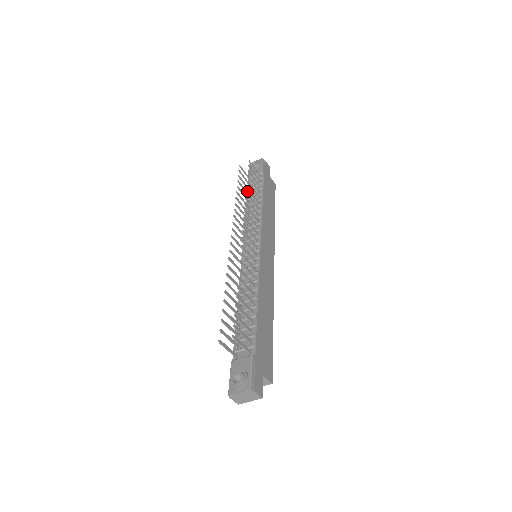
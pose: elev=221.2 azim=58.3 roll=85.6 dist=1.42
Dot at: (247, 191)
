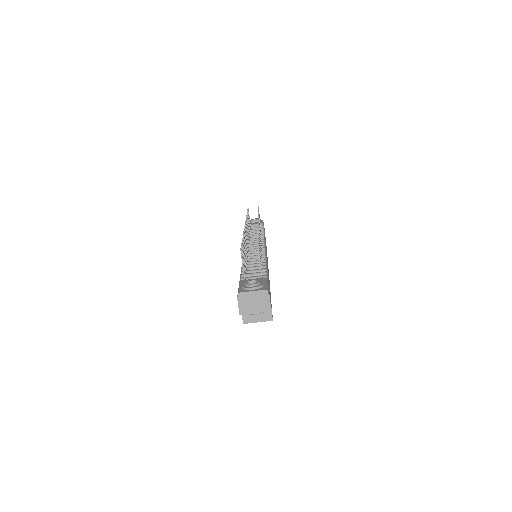
Dot at: occluded
